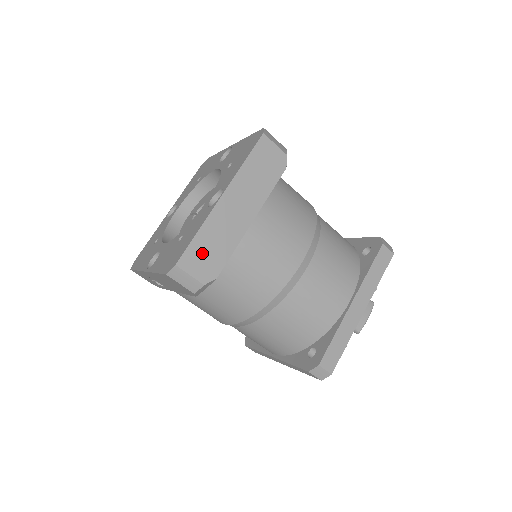
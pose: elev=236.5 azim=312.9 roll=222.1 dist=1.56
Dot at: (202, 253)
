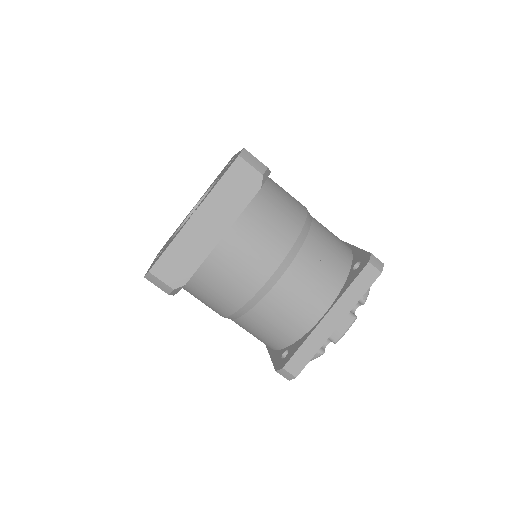
Dot at: (173, 263)
